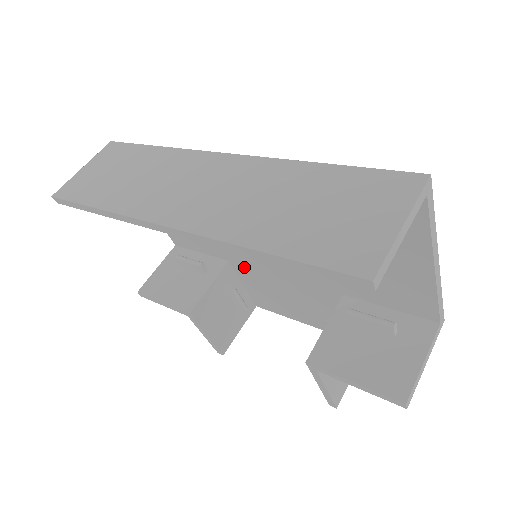
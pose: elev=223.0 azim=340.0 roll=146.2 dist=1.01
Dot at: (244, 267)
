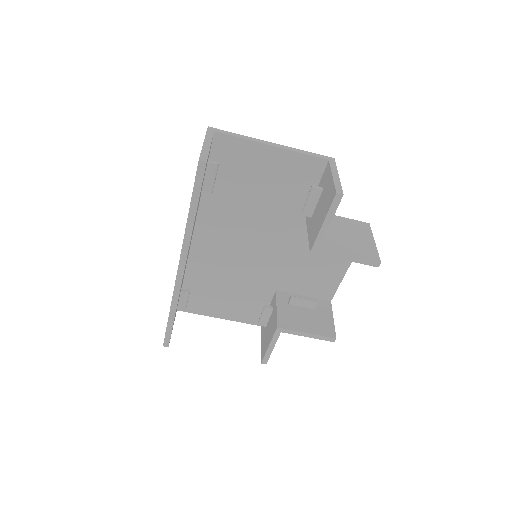
Dot at: (282, 281)
